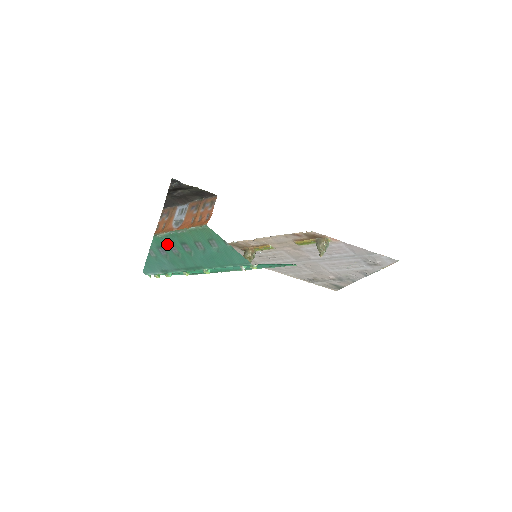
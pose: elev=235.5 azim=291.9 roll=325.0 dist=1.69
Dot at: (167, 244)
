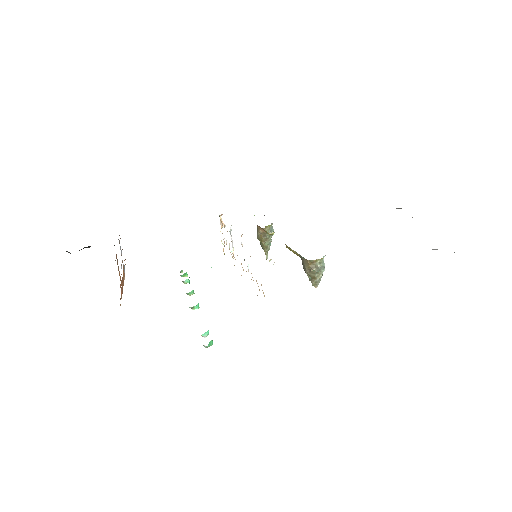
Dot at: occluded
